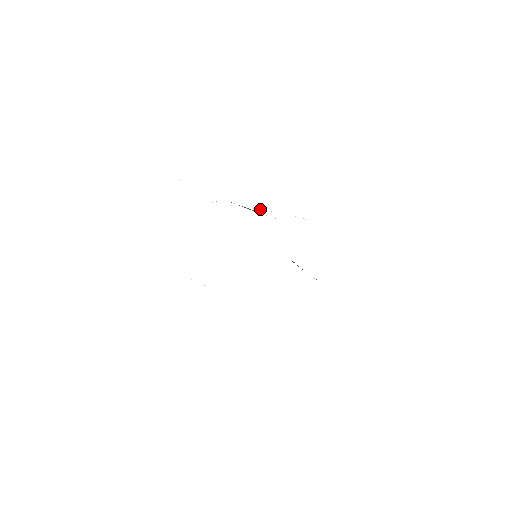
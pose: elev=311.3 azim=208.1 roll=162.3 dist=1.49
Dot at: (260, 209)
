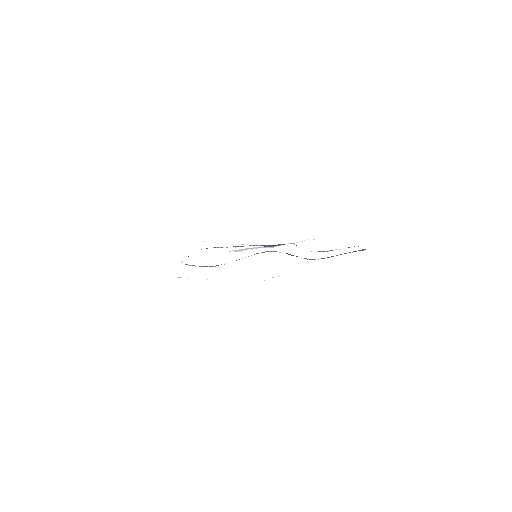
Dot at: occluded
